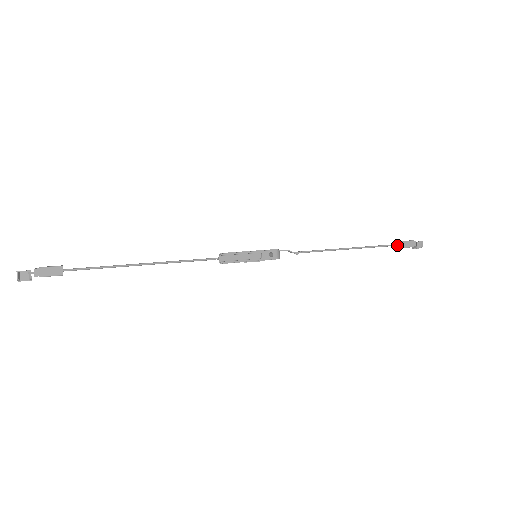
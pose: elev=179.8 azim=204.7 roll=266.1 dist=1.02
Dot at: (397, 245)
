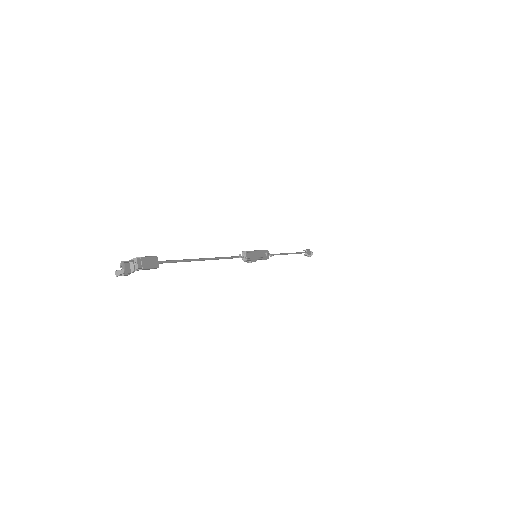
Dot at: occluded
